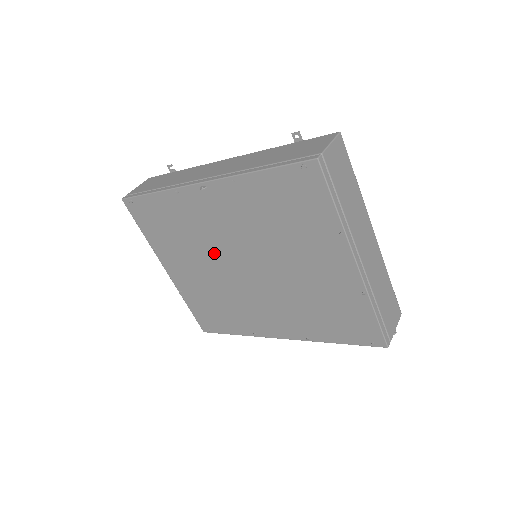
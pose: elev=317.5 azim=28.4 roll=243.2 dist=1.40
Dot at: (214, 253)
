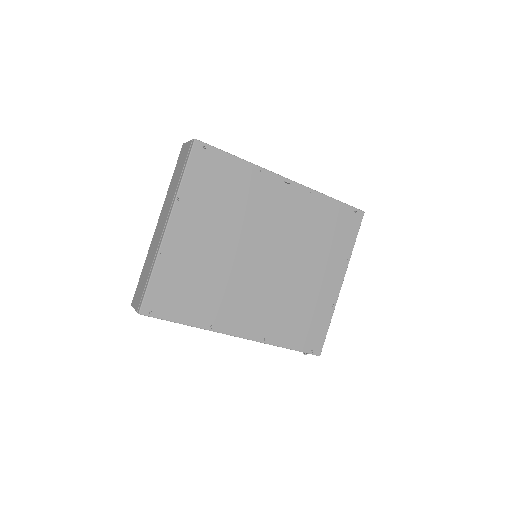
Dot at: (246, 233)
